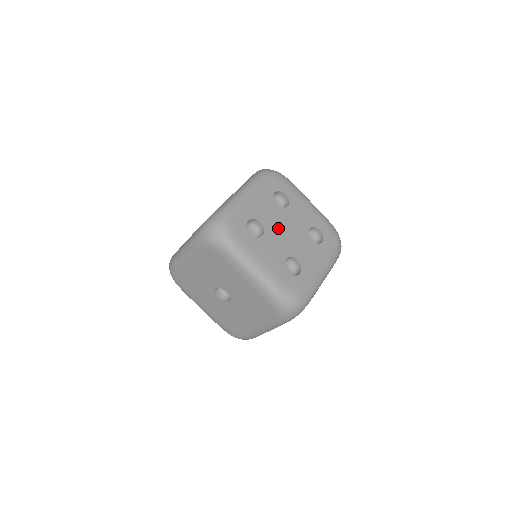
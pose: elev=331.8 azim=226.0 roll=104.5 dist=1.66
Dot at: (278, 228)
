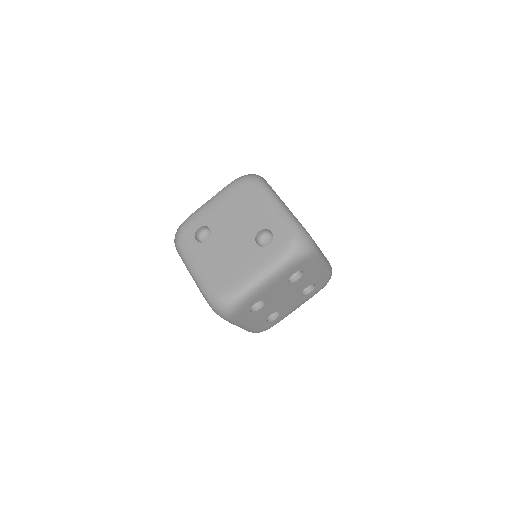
Dot at: (278, 298)
